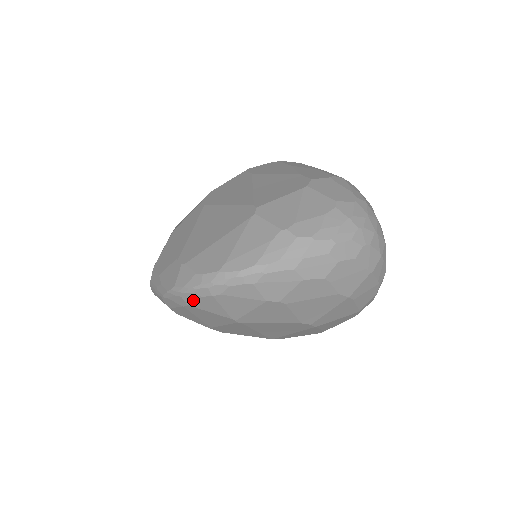
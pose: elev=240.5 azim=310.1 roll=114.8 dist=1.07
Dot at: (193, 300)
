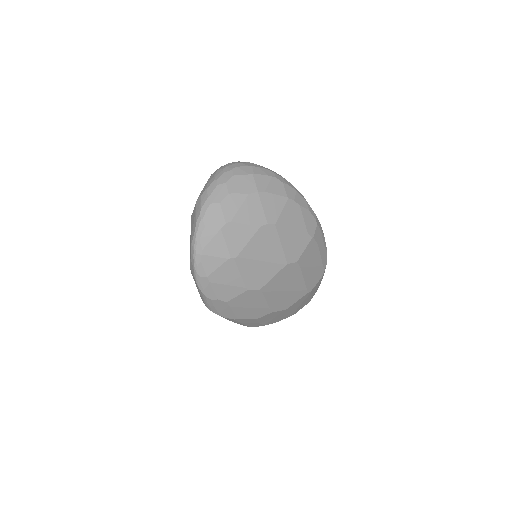
Dot at: (203, 270)
